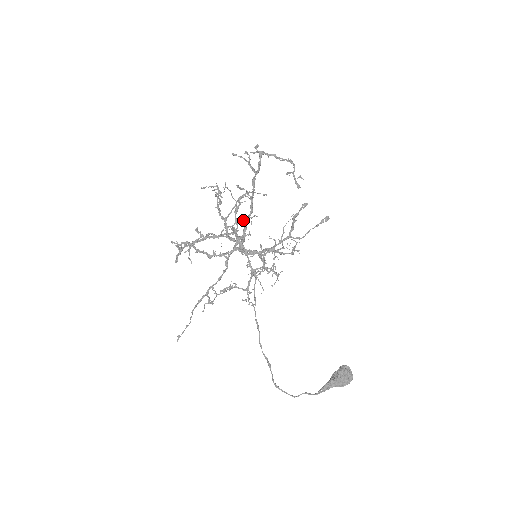
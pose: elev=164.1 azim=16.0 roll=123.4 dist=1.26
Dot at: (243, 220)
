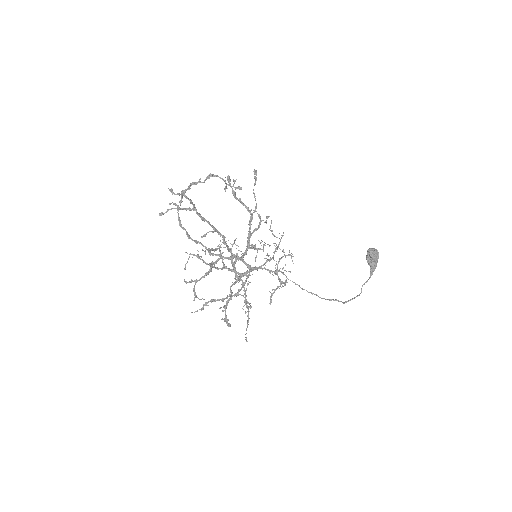
Dot at: (231, 251)
